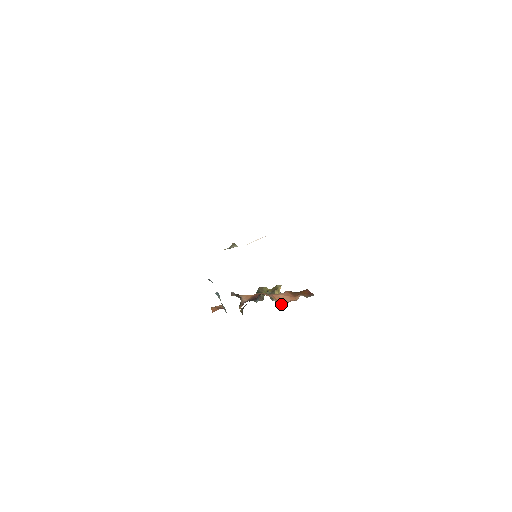
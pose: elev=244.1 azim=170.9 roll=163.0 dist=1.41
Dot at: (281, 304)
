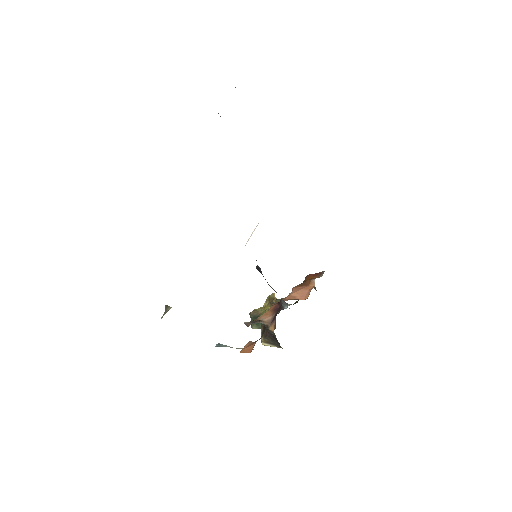
Dot at: occluded
